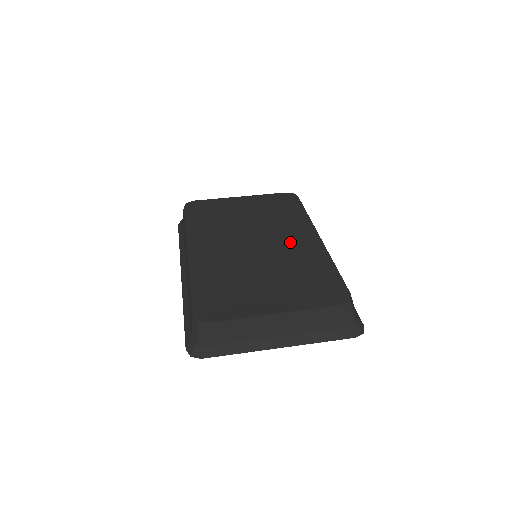
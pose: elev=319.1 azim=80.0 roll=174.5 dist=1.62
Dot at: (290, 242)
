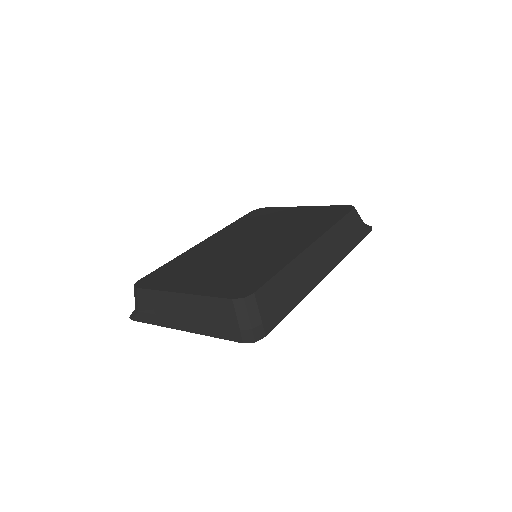
Dot at: (279, 244)
